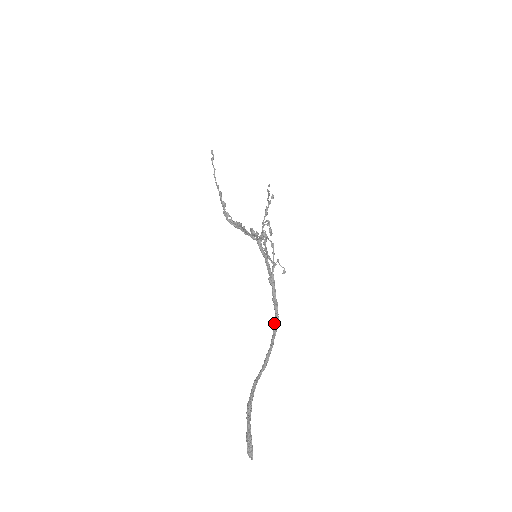
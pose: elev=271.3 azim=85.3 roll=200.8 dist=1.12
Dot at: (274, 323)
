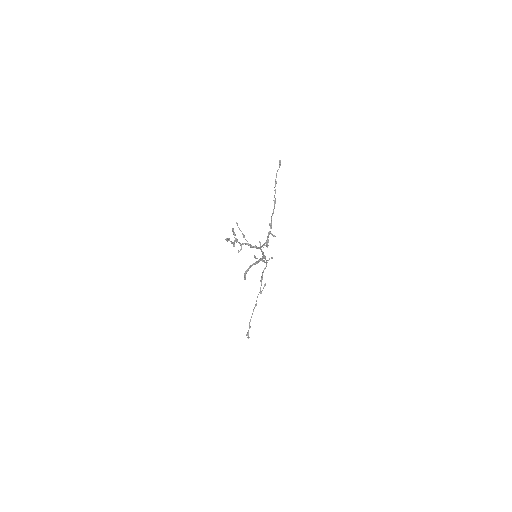
Dot at: (262, 258)
